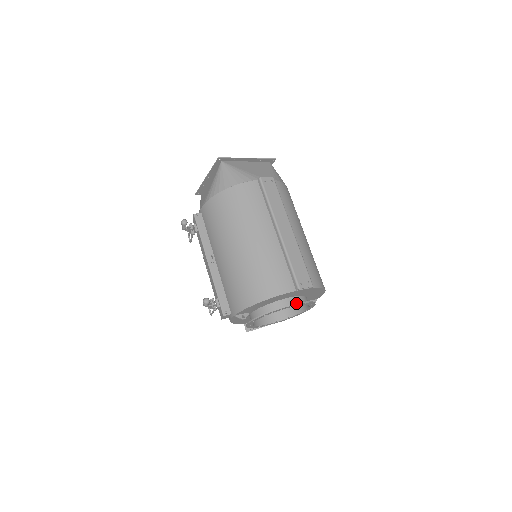
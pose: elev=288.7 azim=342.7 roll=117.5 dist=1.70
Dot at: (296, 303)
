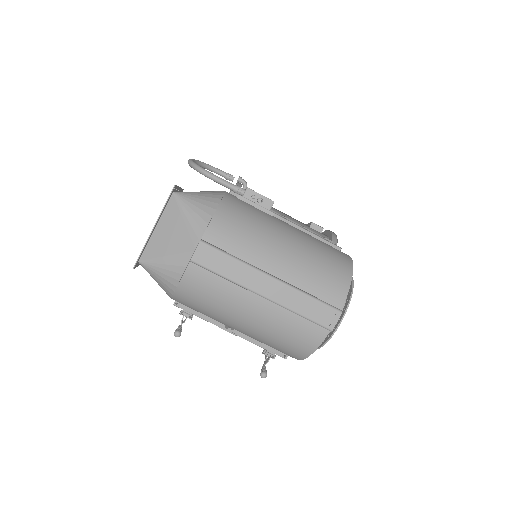
Dot at: (338, 325)
